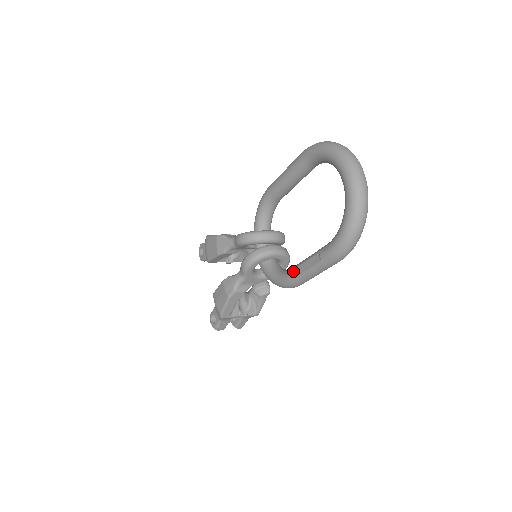
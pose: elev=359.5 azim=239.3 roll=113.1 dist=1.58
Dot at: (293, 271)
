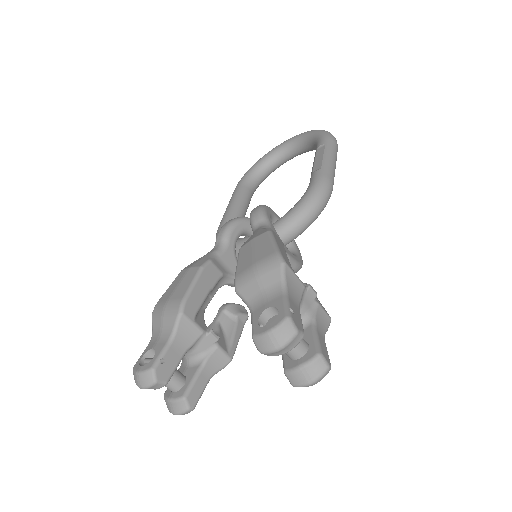
Dot at: (313, 172)
